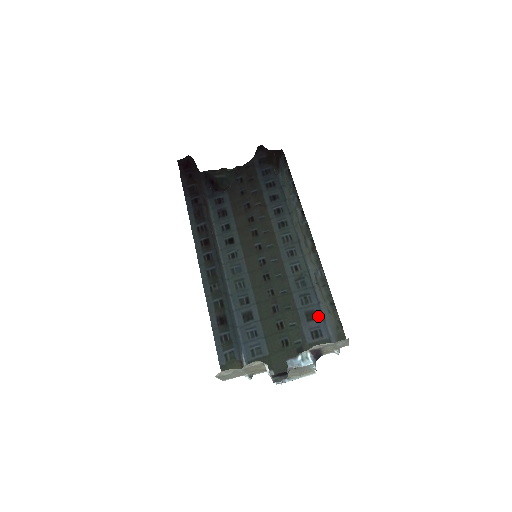
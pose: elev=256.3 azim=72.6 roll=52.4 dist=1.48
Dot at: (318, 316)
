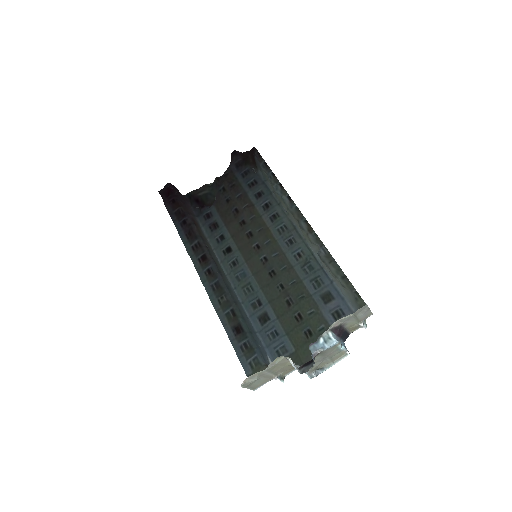
Dot at: (334, 295)
